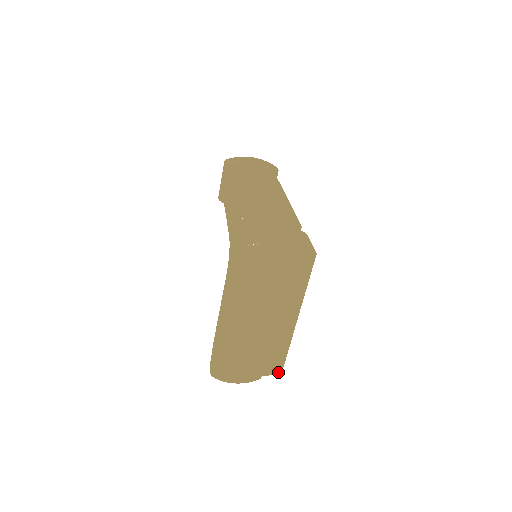
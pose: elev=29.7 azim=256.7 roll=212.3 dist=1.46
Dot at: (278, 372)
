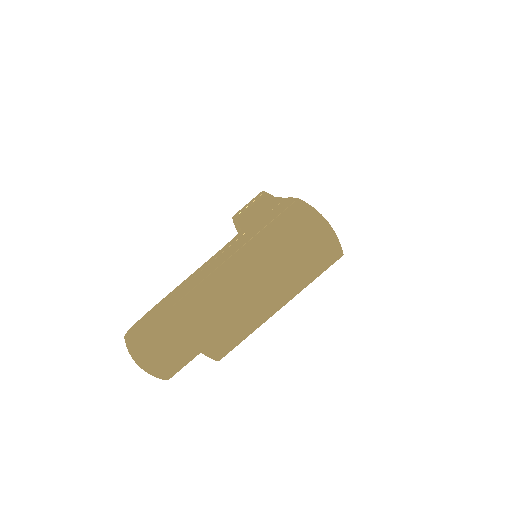
Dot at: (216, 357)
